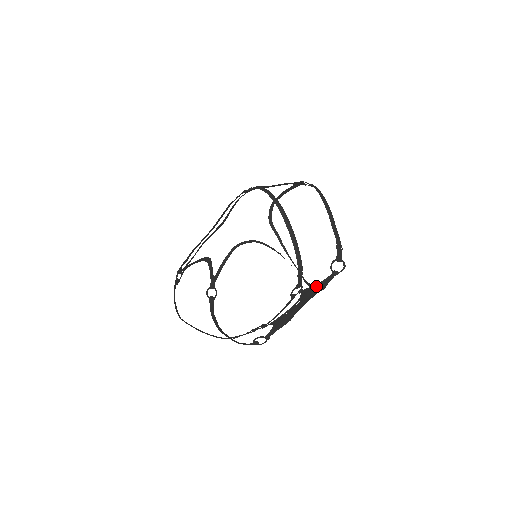
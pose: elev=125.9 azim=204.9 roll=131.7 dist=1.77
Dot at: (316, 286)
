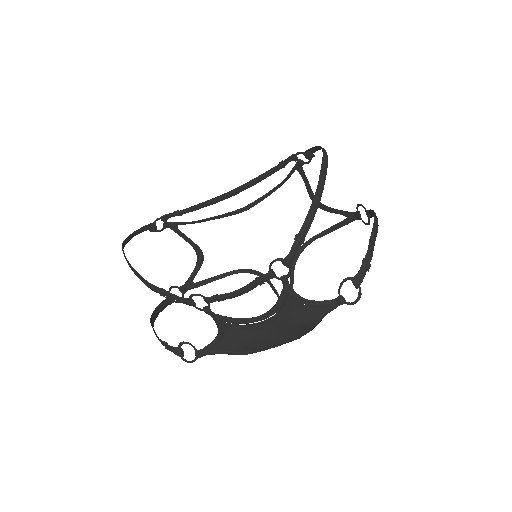
Dot at: (306, 304)
